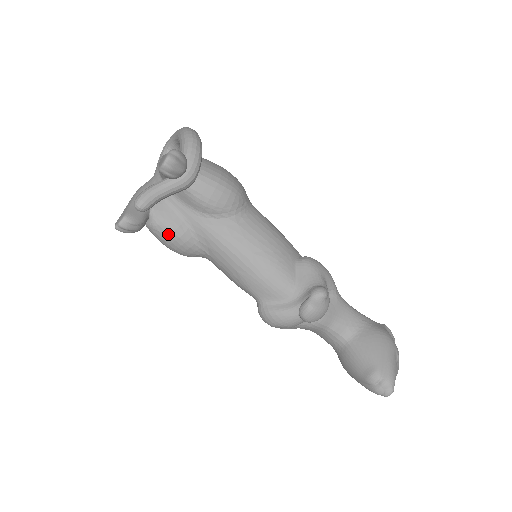
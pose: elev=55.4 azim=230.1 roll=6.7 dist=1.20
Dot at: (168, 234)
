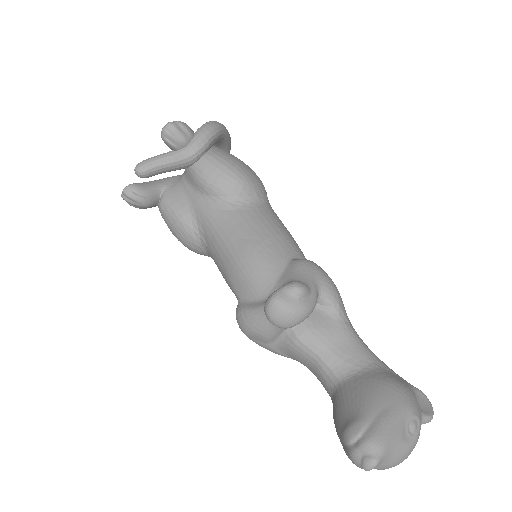
Dot at: (171, 215)
